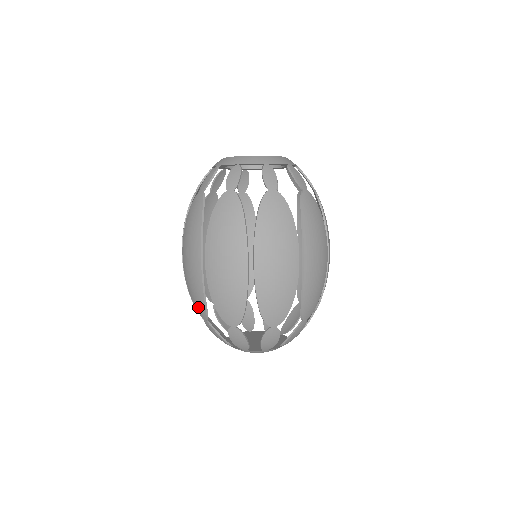
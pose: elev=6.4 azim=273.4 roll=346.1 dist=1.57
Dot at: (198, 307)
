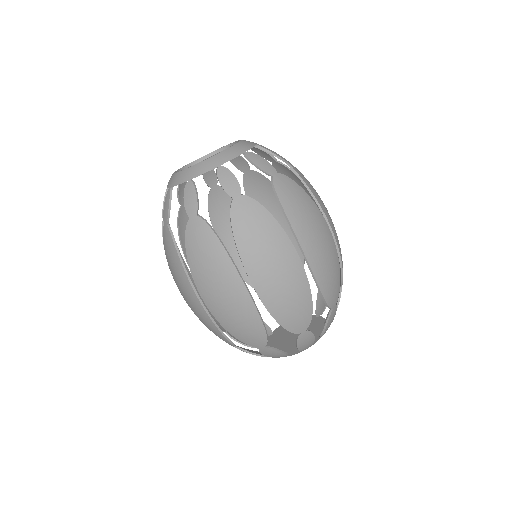
Dot at: (252, 339)
